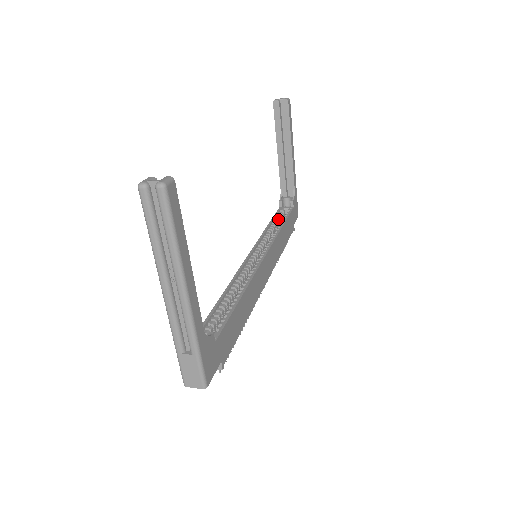
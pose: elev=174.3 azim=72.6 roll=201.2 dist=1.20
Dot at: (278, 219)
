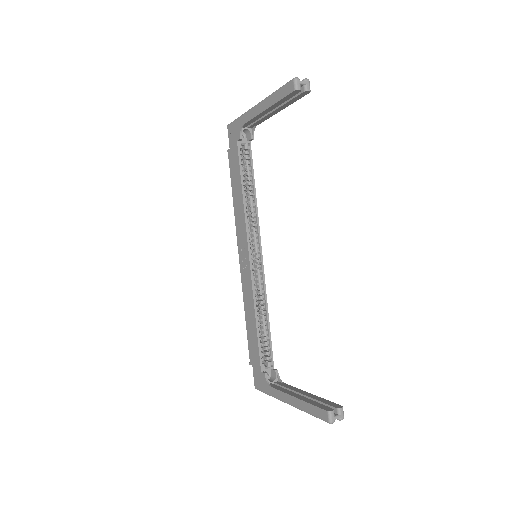
Dot at: occluded
